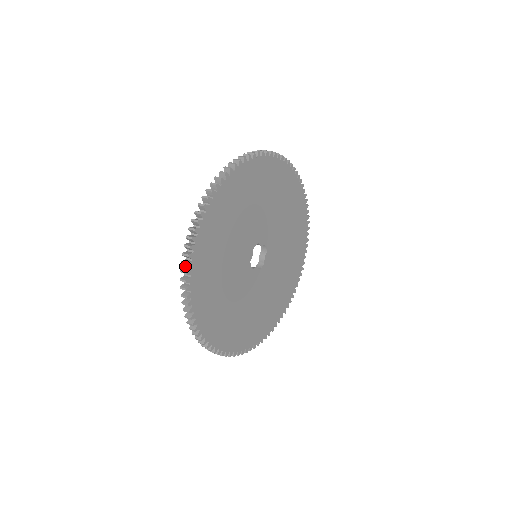
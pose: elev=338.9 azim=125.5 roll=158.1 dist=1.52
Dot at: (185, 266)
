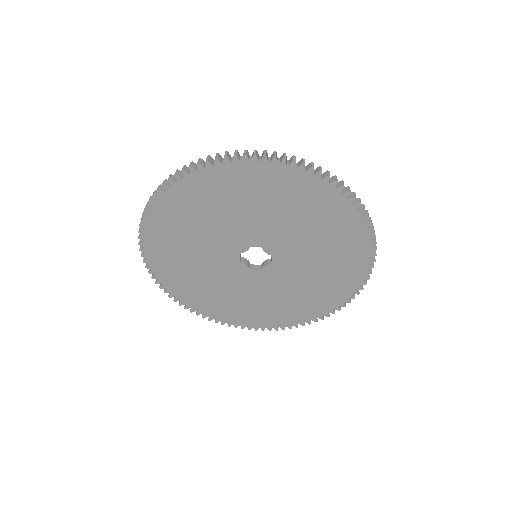
Dot at: occluded
